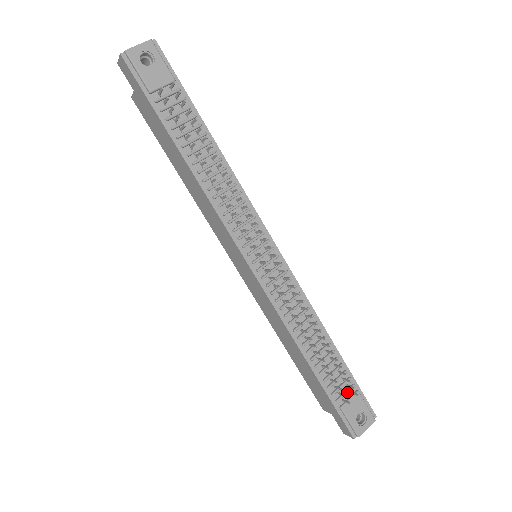
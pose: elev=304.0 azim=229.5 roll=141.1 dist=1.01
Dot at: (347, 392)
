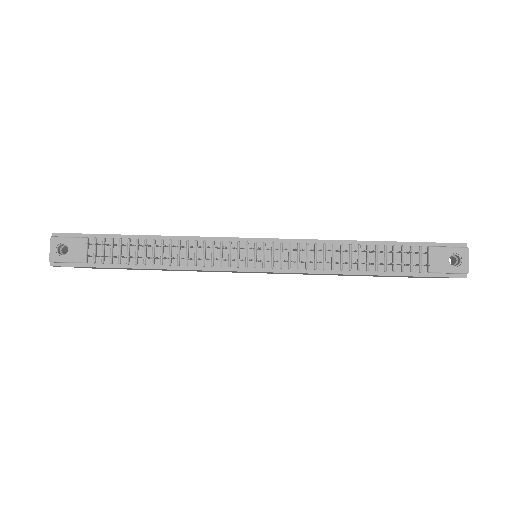
Dot at: (421, 258)
